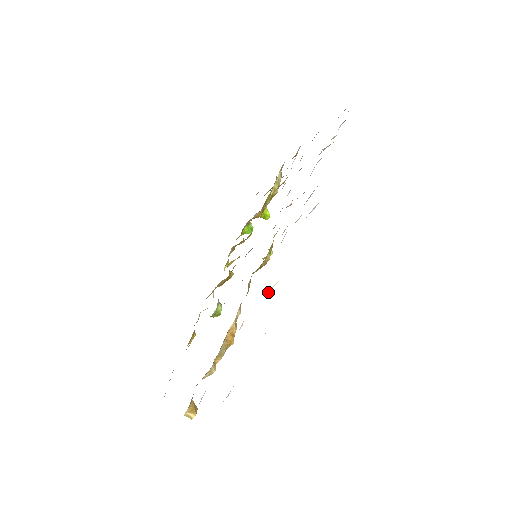
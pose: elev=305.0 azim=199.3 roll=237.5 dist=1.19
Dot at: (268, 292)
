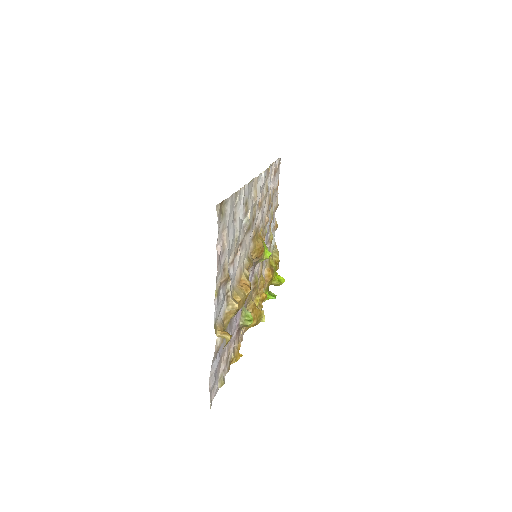
Dot at: (247, 221)
